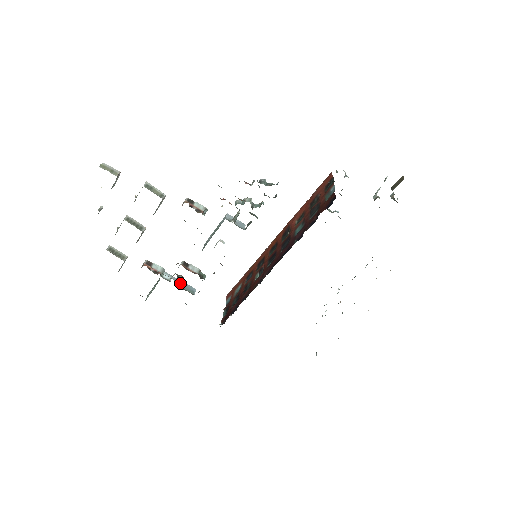
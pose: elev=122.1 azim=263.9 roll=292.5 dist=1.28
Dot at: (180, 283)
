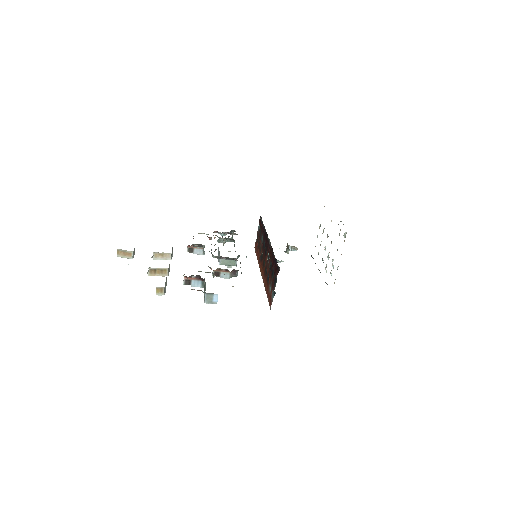
Dot at: occluded
